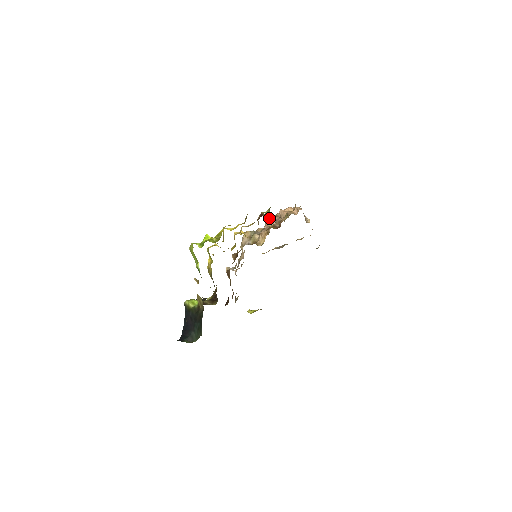
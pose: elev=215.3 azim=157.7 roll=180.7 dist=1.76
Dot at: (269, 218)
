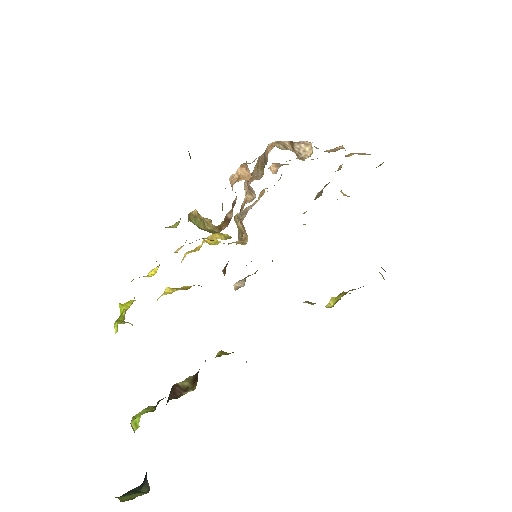
Dot at: (245, 184)
